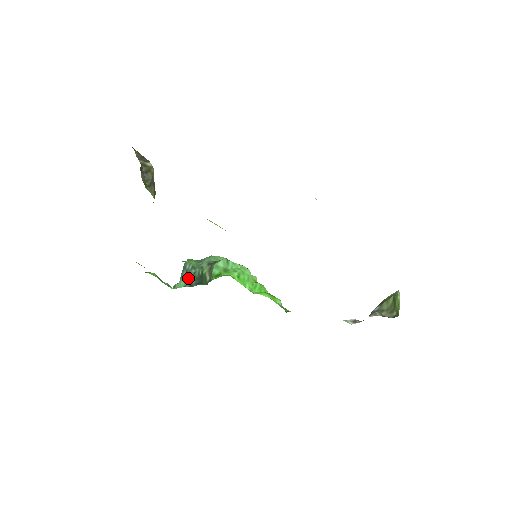
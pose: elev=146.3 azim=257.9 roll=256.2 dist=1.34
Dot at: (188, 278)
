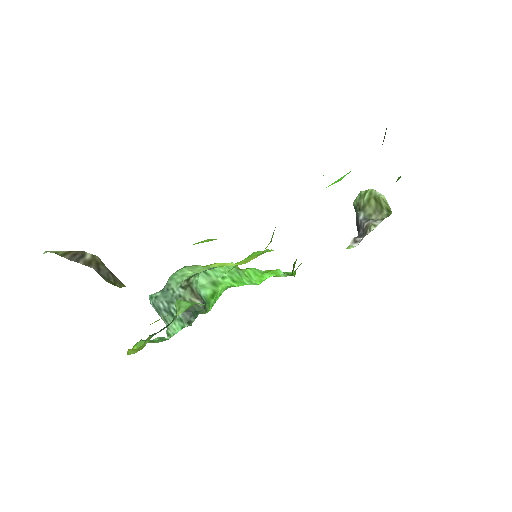
Dot at: (177, 317)
